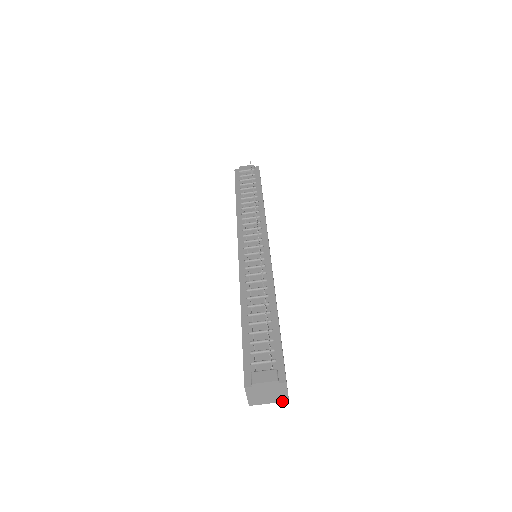
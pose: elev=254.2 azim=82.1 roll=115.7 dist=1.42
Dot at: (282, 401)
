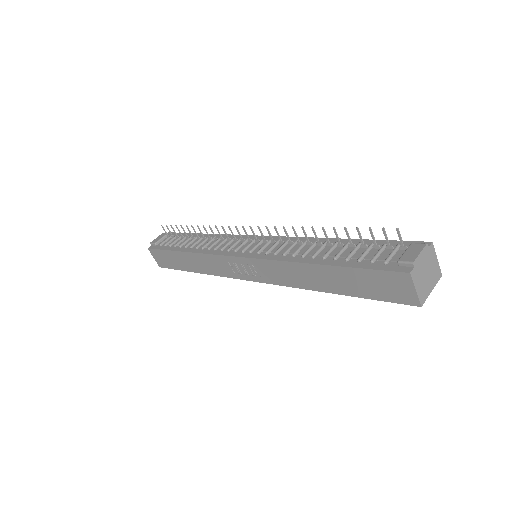
Dot at: (438, 279)
